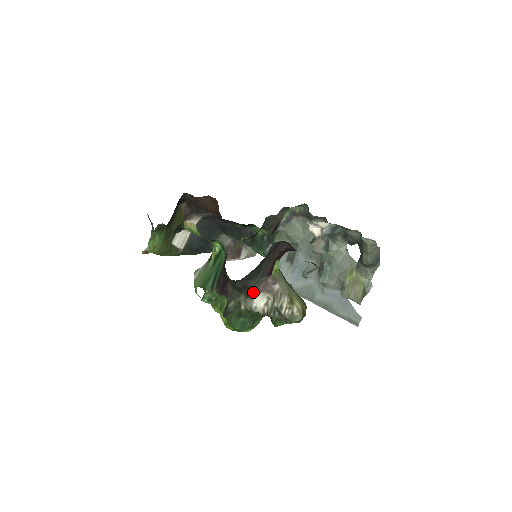
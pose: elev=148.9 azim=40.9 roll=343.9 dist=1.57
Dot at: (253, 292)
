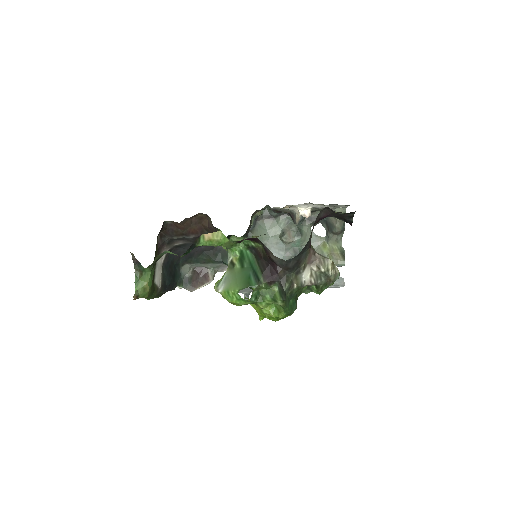
Dot at: (302, 267)
